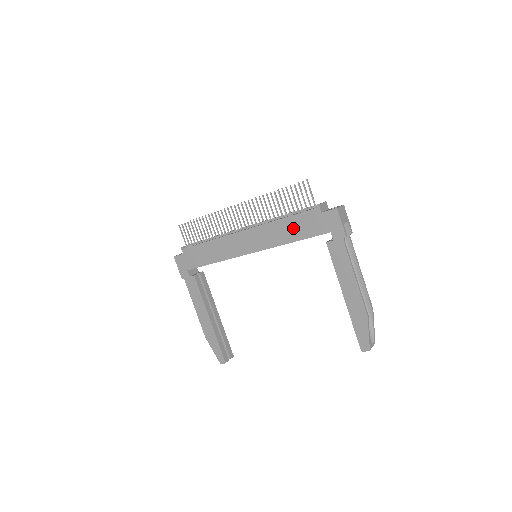
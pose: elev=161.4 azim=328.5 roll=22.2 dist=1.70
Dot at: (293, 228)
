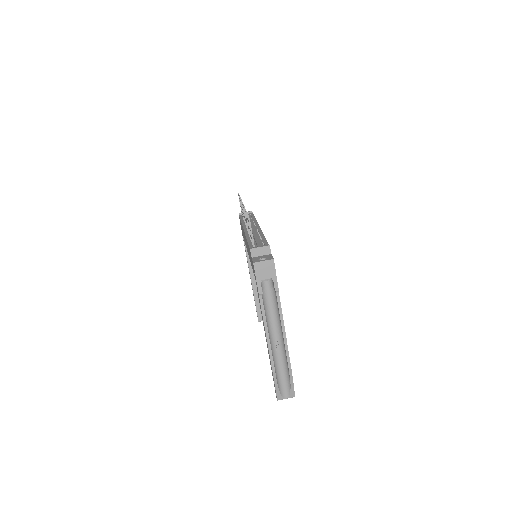
Dot at: occluded
